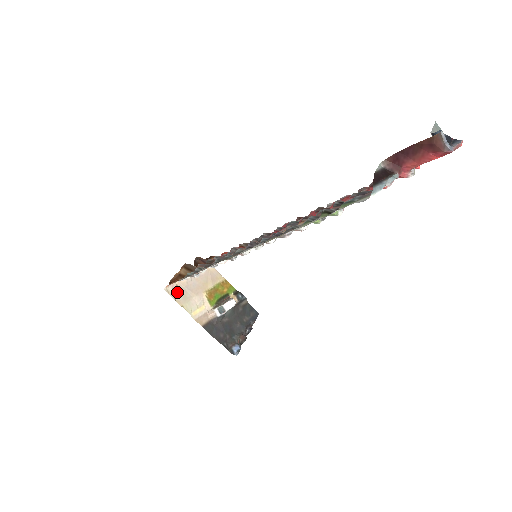
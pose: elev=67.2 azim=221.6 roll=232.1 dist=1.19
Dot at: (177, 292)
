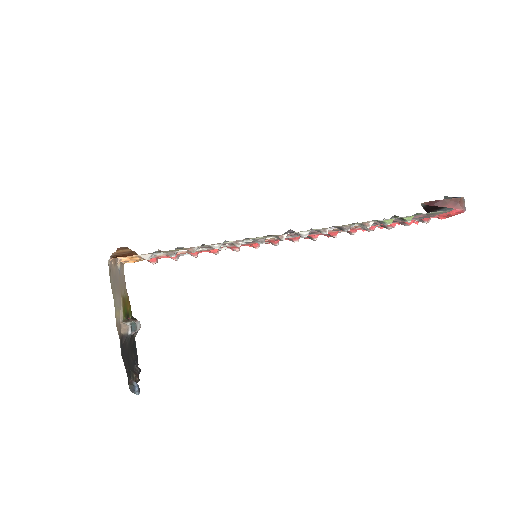
Dot at: (111, 275)
